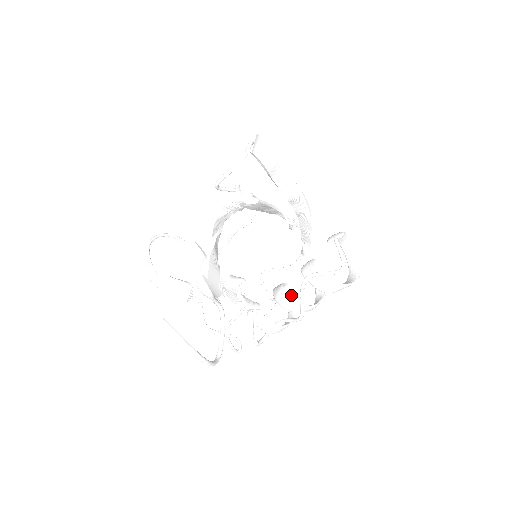
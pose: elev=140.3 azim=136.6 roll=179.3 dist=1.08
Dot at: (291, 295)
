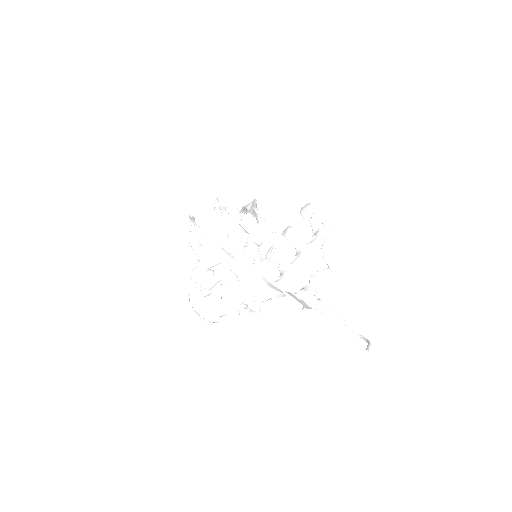
Dot at: occluded
